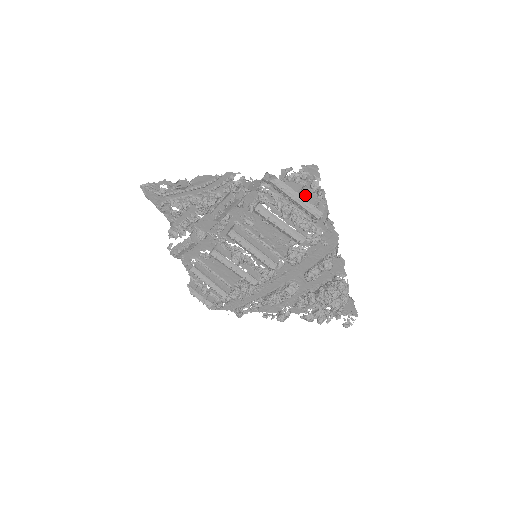
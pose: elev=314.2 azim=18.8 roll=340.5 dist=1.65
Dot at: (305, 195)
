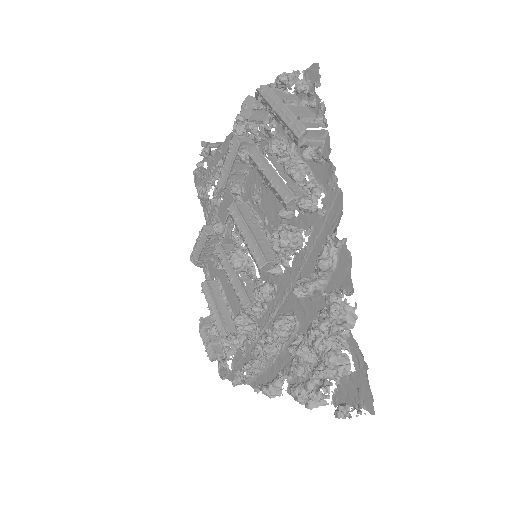
Dot at: (294, 108)
